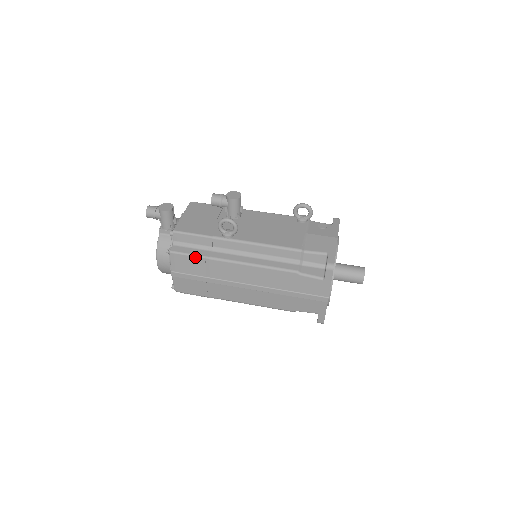
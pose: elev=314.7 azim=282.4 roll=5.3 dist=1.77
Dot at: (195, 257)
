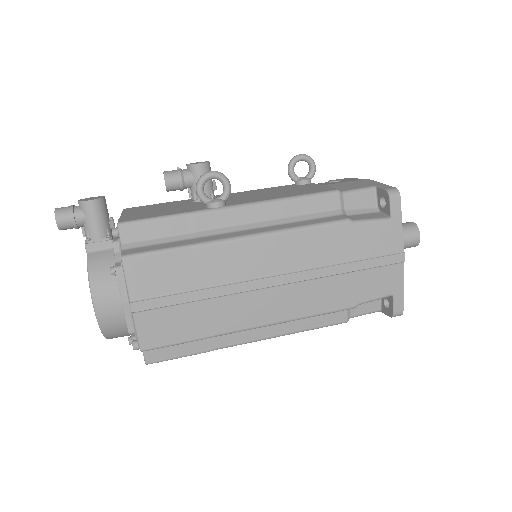
Dot at: (173, 251)
